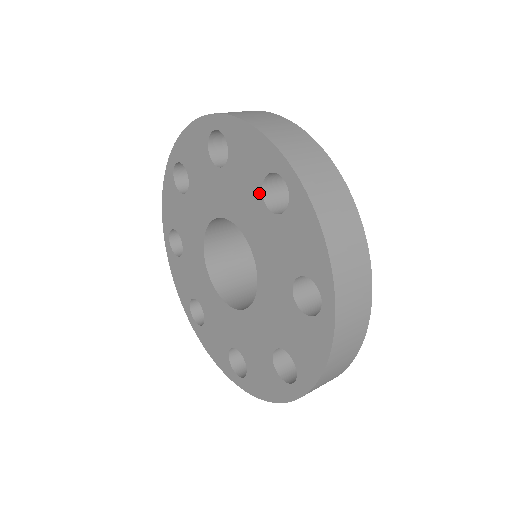
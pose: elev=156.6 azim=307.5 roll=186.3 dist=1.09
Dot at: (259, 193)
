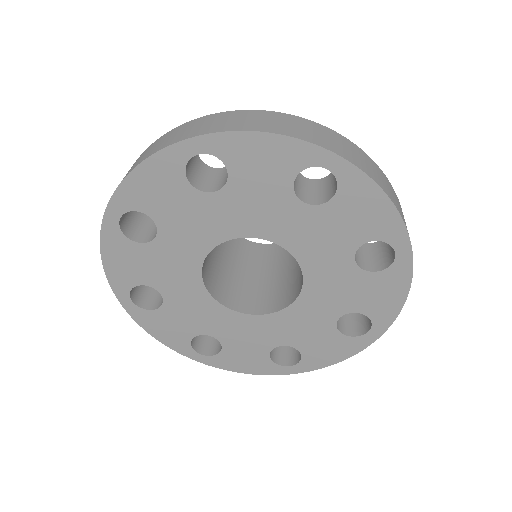
Dot at: (290, 194)
